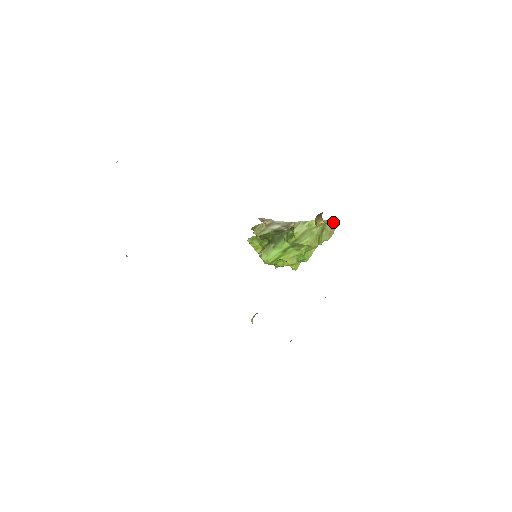
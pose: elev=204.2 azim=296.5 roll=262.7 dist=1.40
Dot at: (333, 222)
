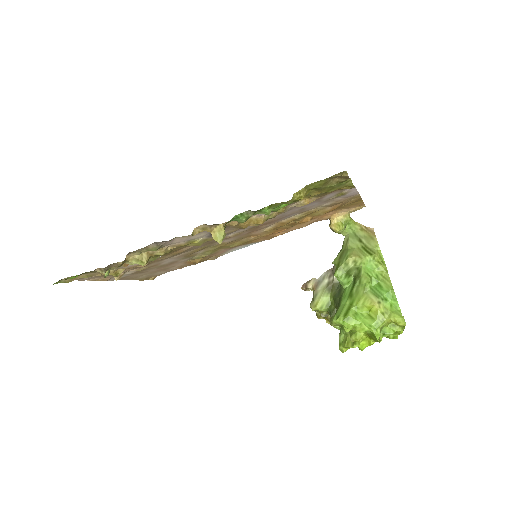
Dot at: (361, 226)
